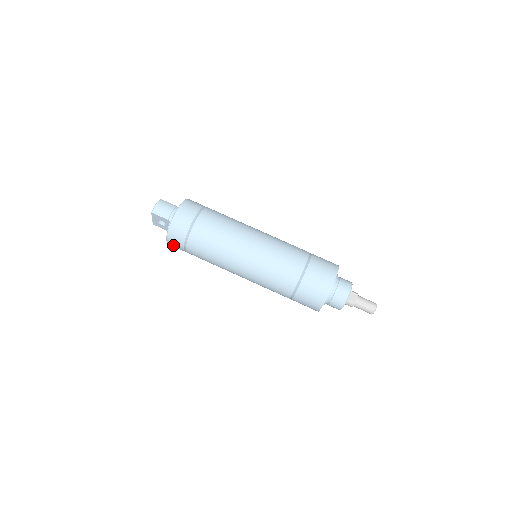
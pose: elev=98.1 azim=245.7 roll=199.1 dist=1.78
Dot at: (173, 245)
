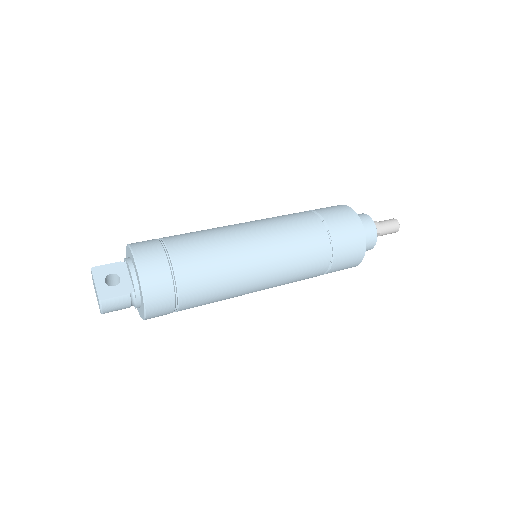
Dot at: (148, 264)
